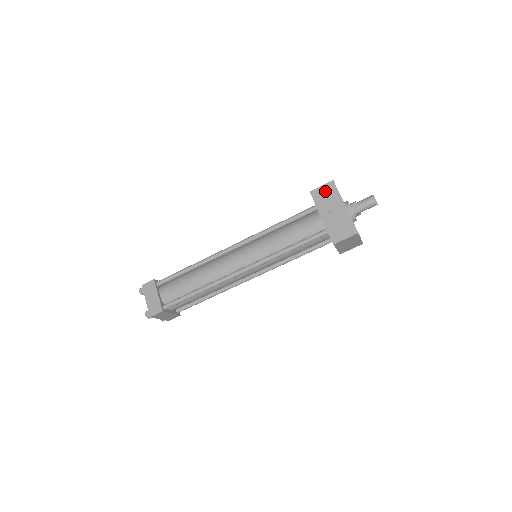
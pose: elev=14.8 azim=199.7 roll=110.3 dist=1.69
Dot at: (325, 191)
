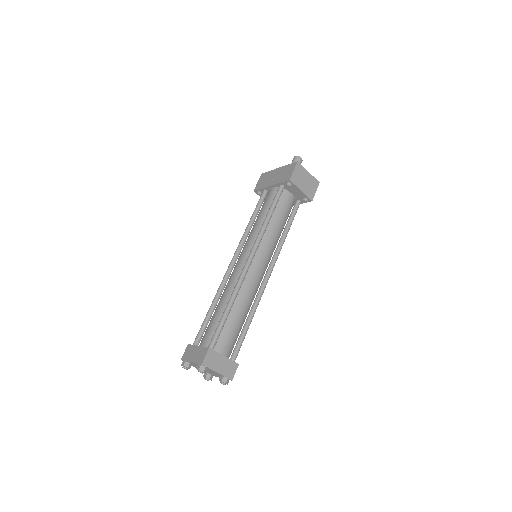
Dot at: (262, 180)
